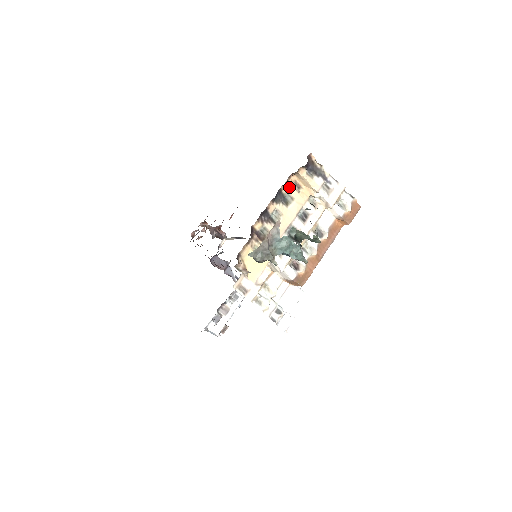
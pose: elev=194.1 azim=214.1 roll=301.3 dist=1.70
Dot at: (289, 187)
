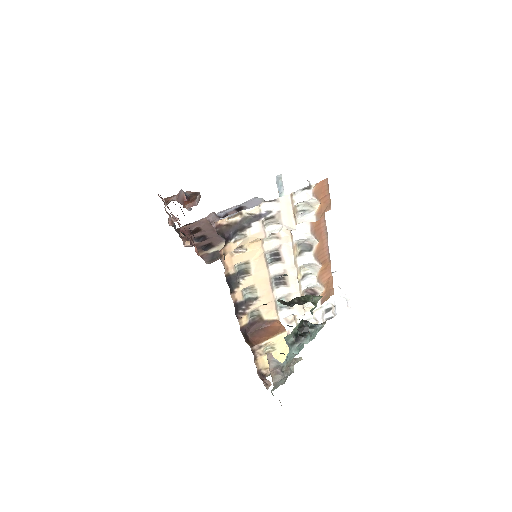
Dot at: (231, 262)
